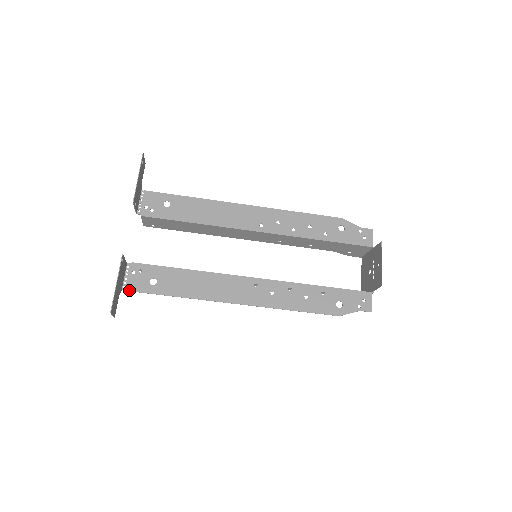
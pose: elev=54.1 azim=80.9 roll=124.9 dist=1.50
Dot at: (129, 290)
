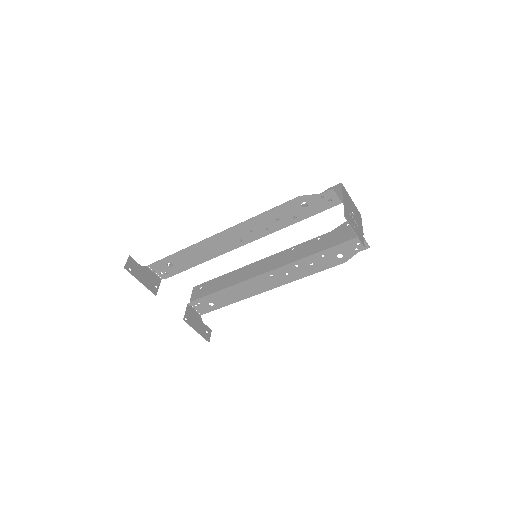
Dot at: occluded
